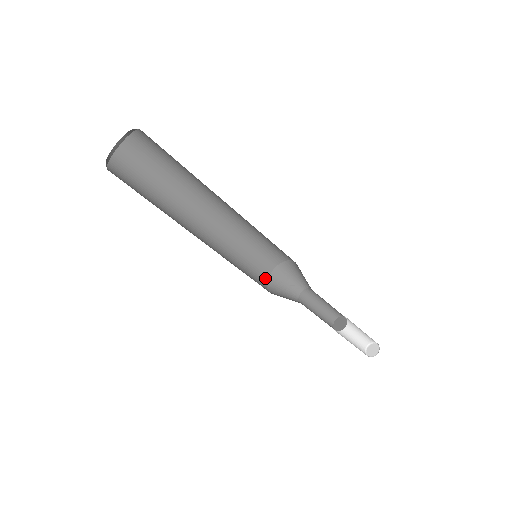
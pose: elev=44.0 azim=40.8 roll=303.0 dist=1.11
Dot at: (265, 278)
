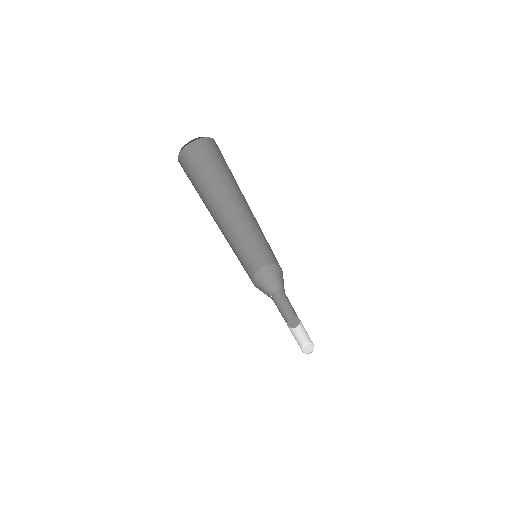
Dot at: (258, 267)
